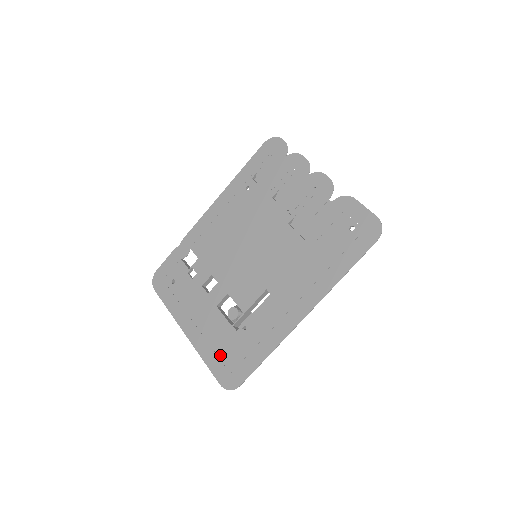
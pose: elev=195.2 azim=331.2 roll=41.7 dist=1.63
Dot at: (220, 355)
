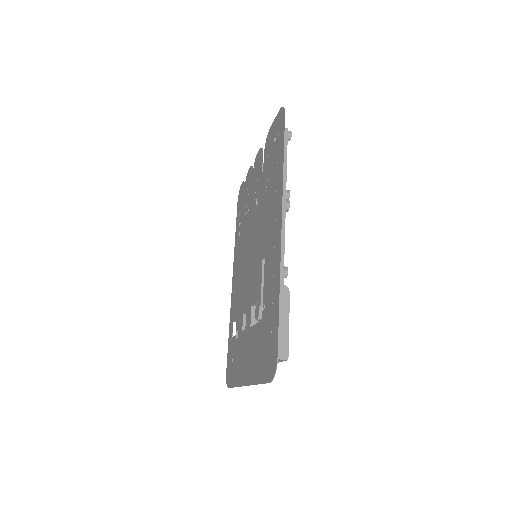
Dot at: (262, 357)
